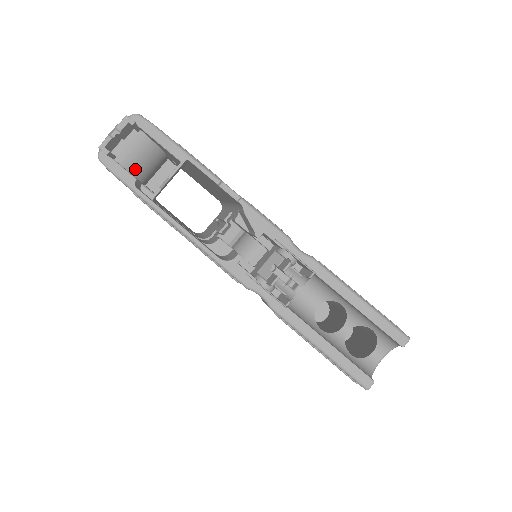
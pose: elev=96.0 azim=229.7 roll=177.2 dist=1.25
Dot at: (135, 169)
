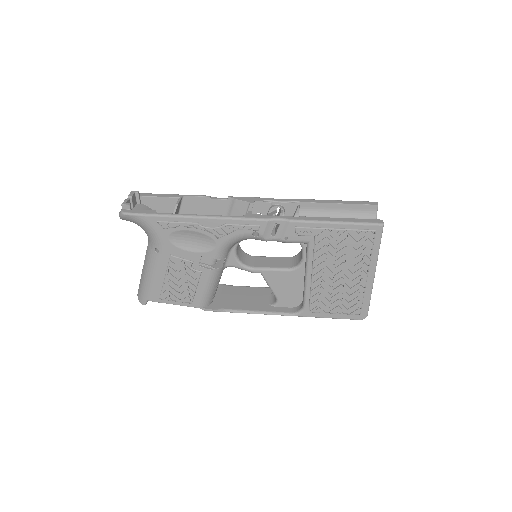
Dot at: occluded
